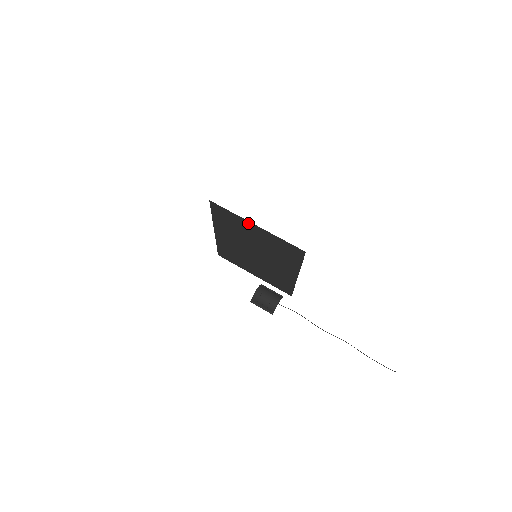
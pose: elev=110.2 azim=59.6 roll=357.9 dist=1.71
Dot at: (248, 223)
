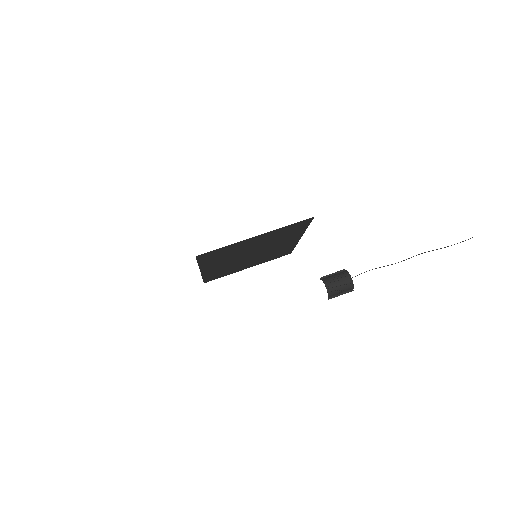
Dot at: (245, 241)
